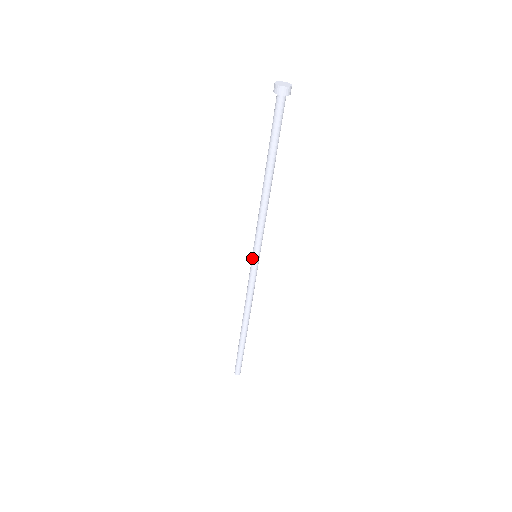
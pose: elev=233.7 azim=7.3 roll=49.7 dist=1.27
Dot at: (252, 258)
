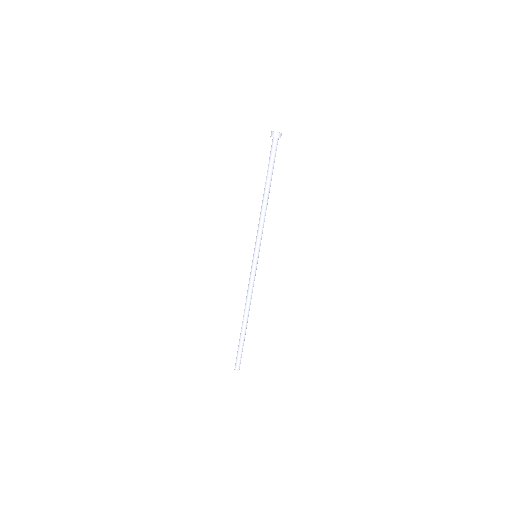
Dot at: (253, 257)
